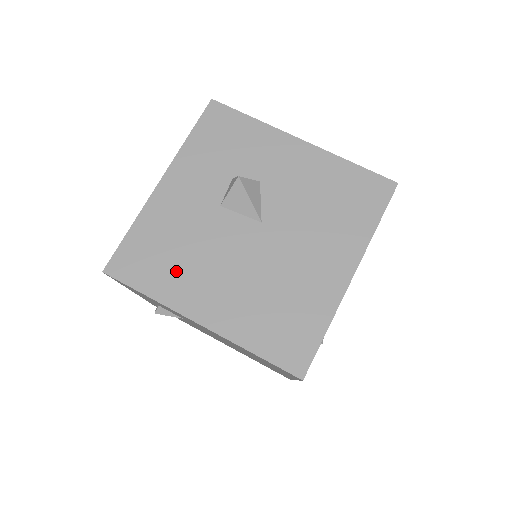
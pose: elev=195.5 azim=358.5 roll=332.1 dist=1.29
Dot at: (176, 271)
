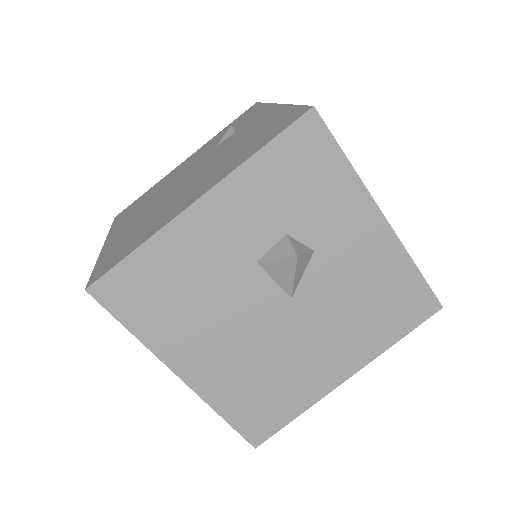
Dot at: (176, 318)
